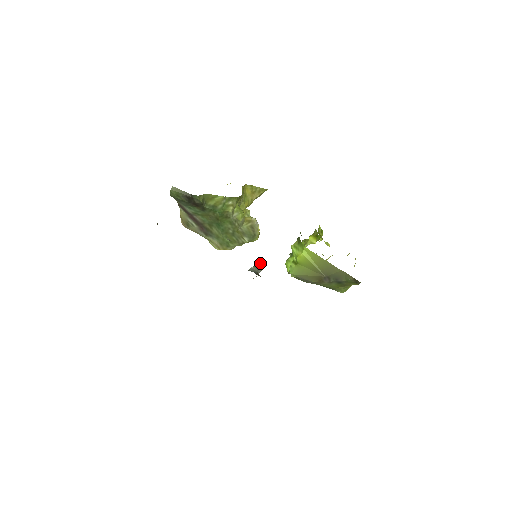
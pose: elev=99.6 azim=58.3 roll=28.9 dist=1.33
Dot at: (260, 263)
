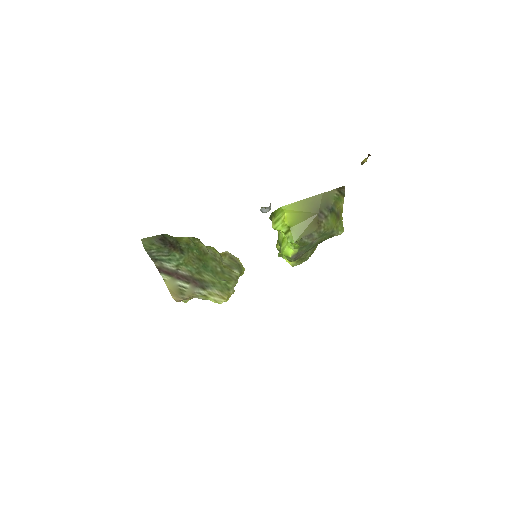
Dot at: occluded
